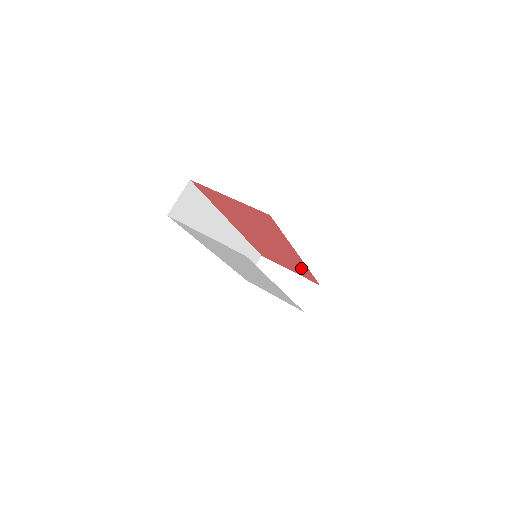
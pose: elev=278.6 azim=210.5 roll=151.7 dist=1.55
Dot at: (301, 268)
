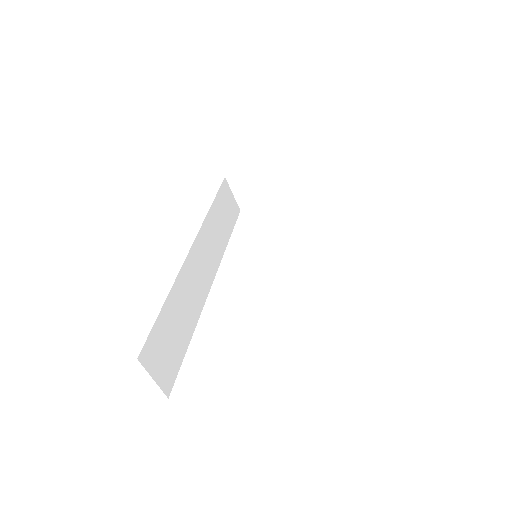
Dot at: occluded
